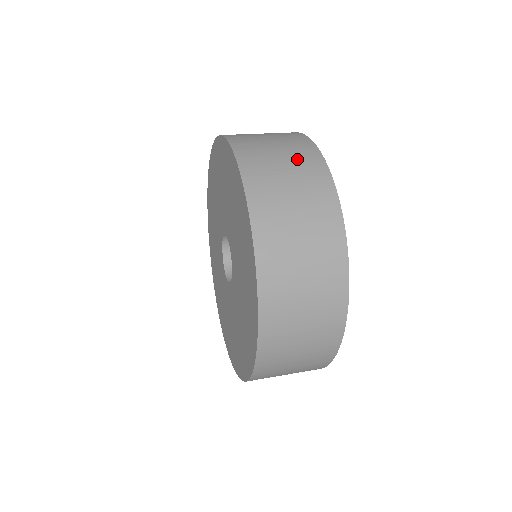
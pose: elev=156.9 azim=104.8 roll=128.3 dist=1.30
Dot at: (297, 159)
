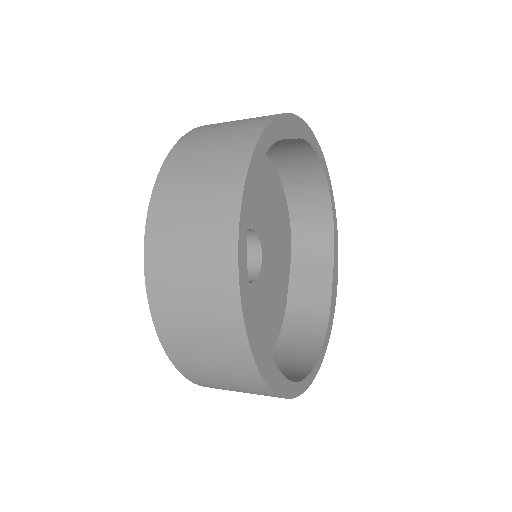
Dot at: (233, 136)
